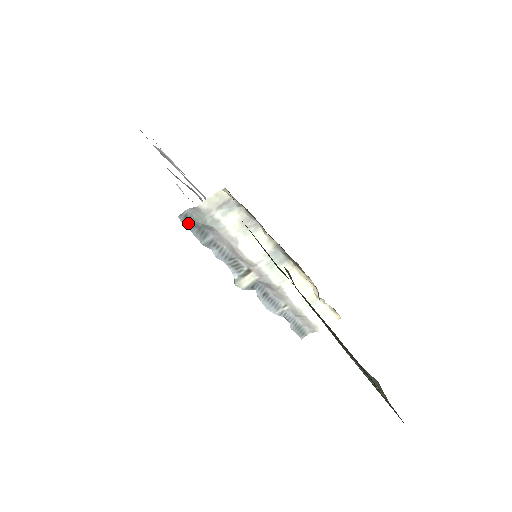
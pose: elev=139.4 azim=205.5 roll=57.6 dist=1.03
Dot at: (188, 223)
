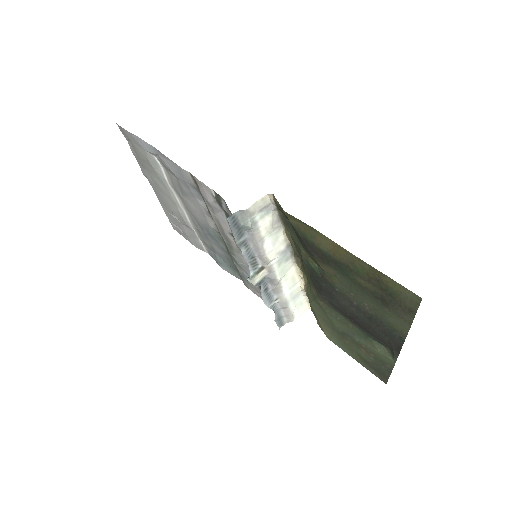
Dot at: (232, 224)
